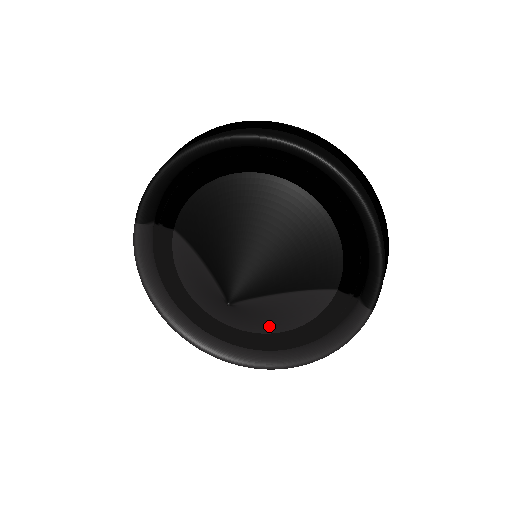
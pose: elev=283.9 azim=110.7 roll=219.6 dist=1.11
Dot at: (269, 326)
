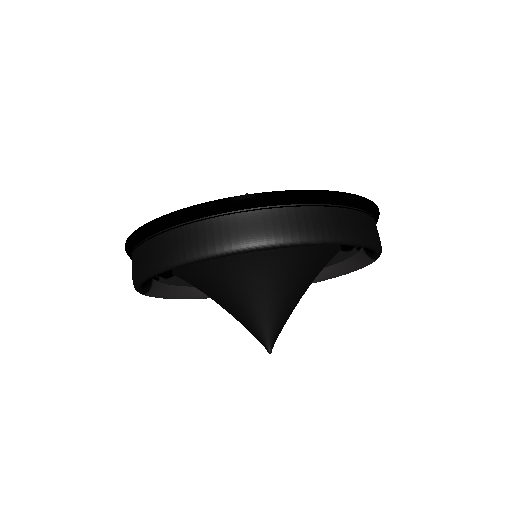
Dot at: occluded
